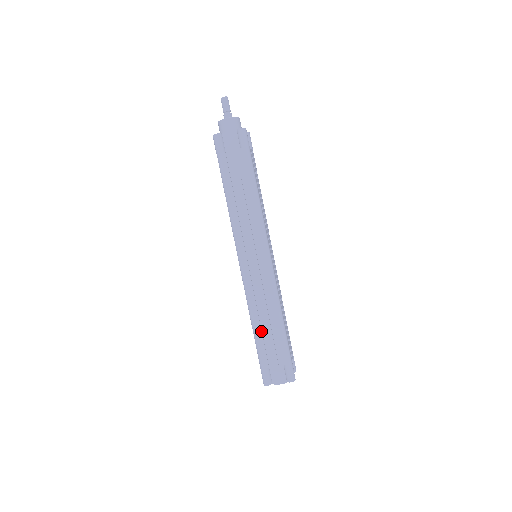
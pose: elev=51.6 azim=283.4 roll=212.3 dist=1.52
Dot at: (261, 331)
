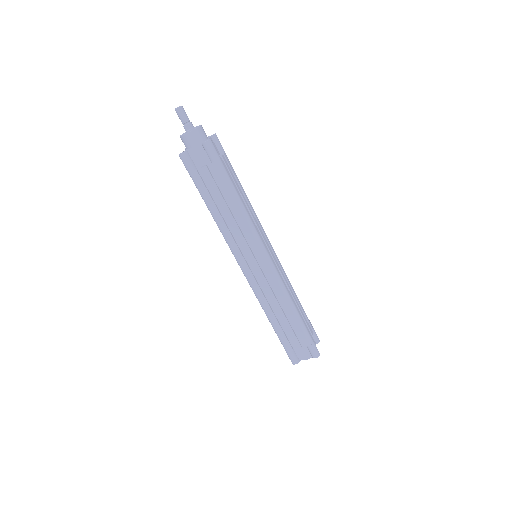
Dot at: (278, 323)
